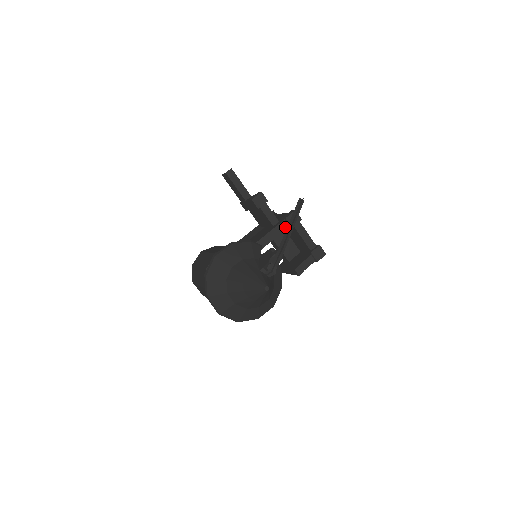
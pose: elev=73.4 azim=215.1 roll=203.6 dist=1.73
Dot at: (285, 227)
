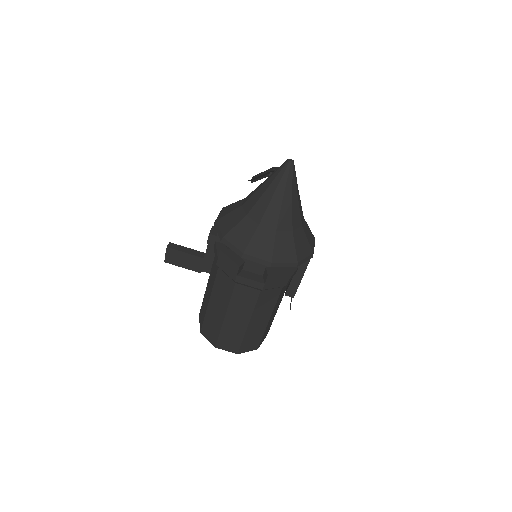
Dot at: occluded
